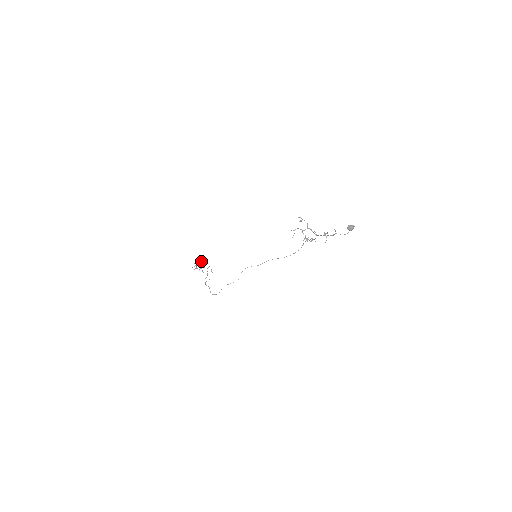
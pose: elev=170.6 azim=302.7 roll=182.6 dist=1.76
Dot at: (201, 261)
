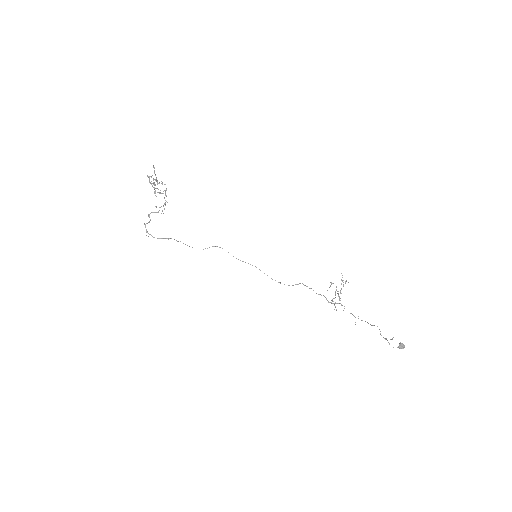
Dot at: occluded
